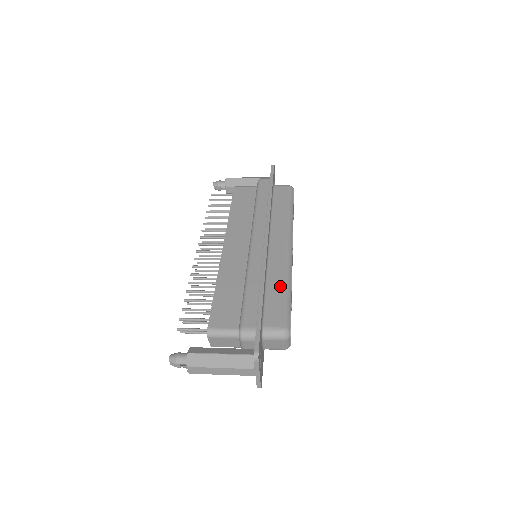
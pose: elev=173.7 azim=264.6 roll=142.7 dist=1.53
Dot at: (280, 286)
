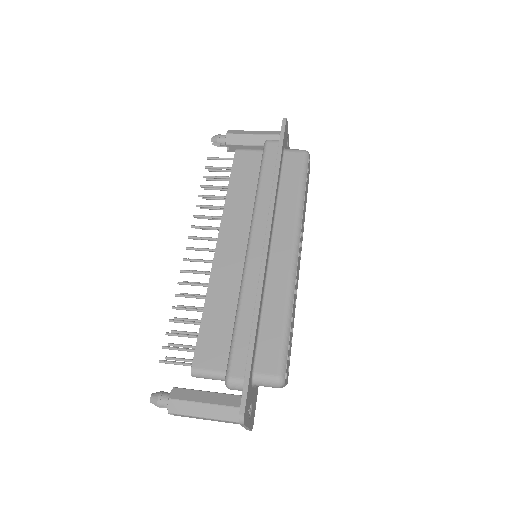
Dot at: (278, 314)
